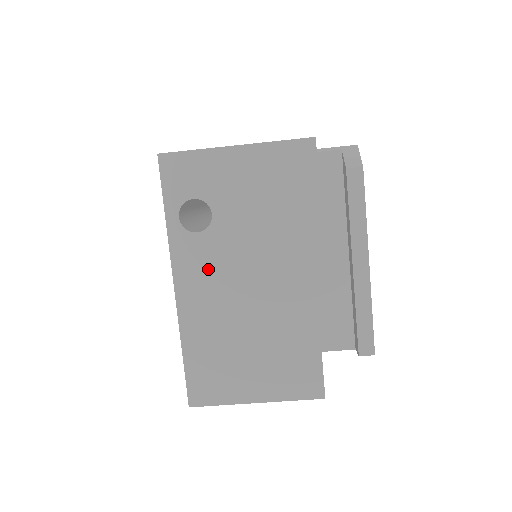
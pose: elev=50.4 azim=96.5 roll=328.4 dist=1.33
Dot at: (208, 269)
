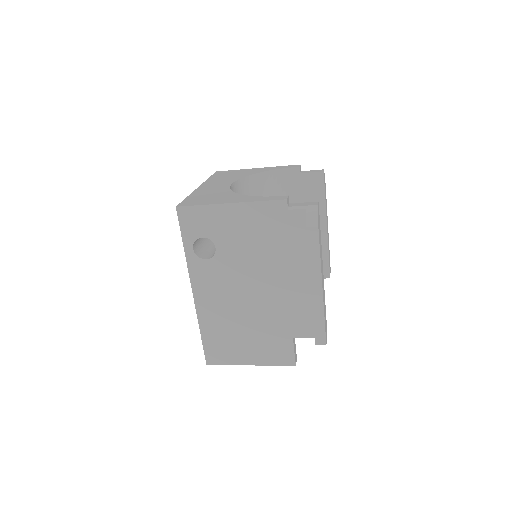
Dot at: (215, 283)
